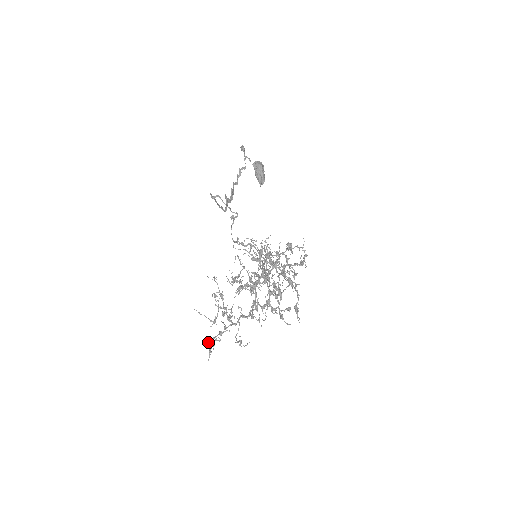
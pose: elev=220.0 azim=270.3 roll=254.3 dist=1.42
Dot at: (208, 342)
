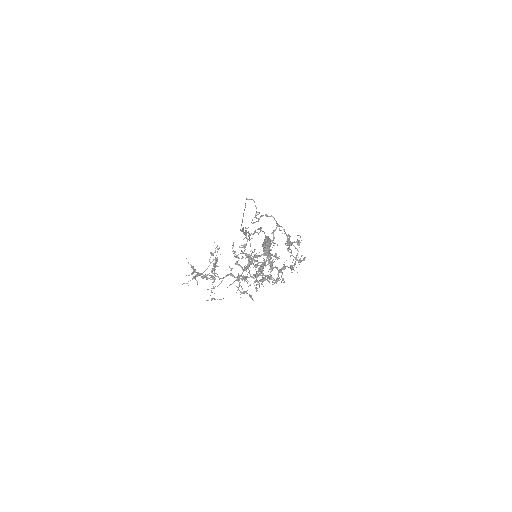
Dot at: occluded
